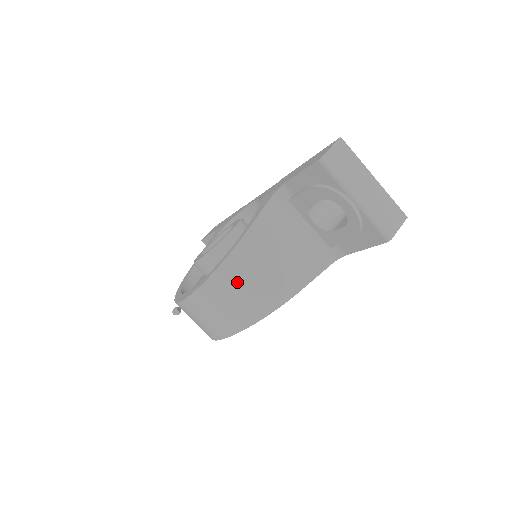
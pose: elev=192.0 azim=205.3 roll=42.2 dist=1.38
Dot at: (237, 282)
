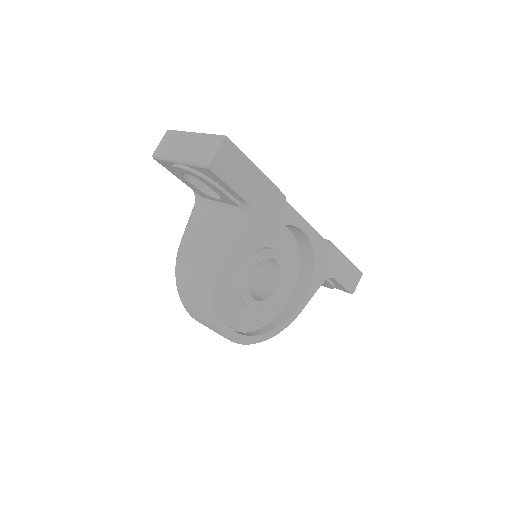
Dot at: (187, 281)
